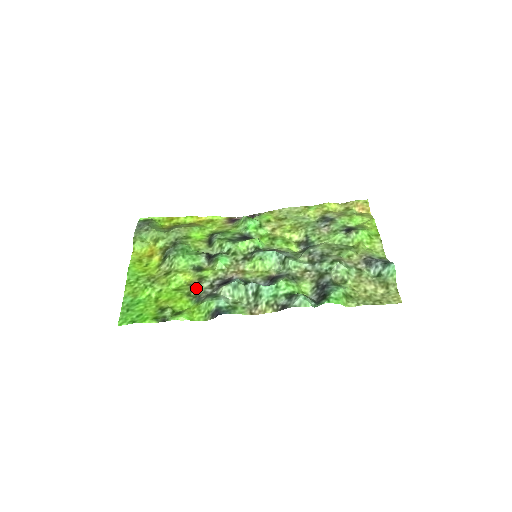
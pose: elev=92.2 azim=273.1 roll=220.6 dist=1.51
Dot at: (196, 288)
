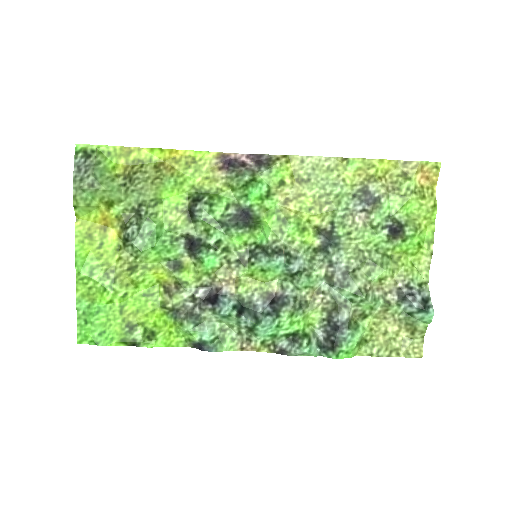
Dot at: (173, 298)
